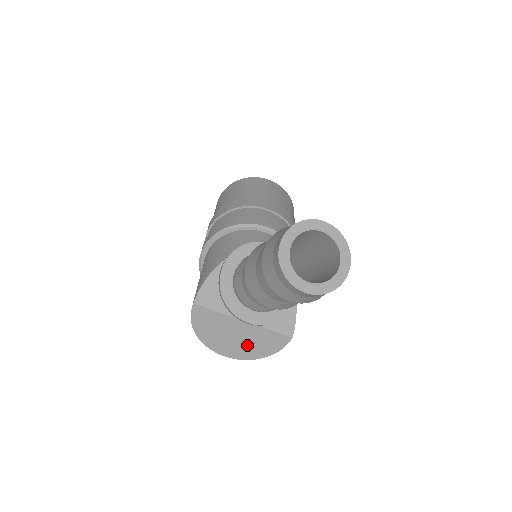
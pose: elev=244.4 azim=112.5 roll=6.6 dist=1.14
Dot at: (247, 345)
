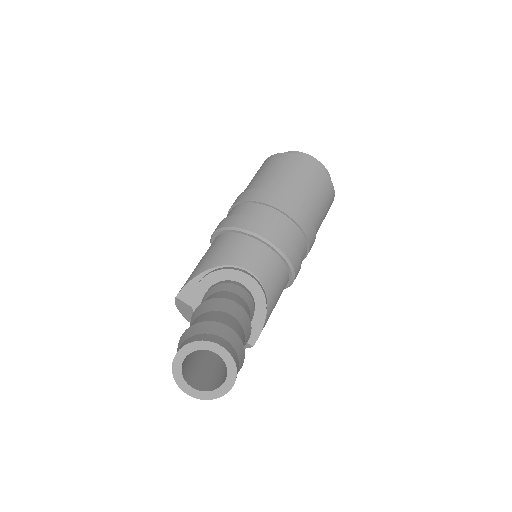
Dot at: occluded
